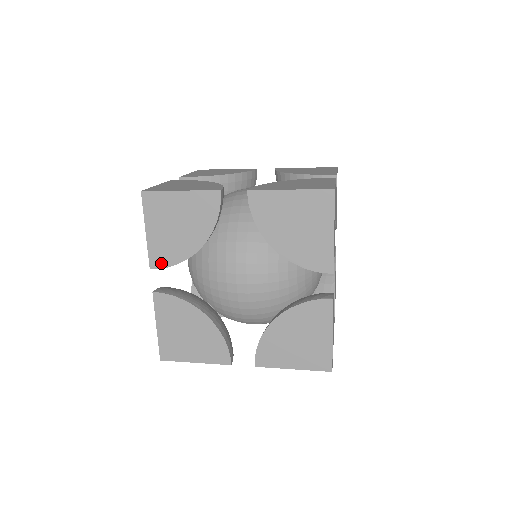
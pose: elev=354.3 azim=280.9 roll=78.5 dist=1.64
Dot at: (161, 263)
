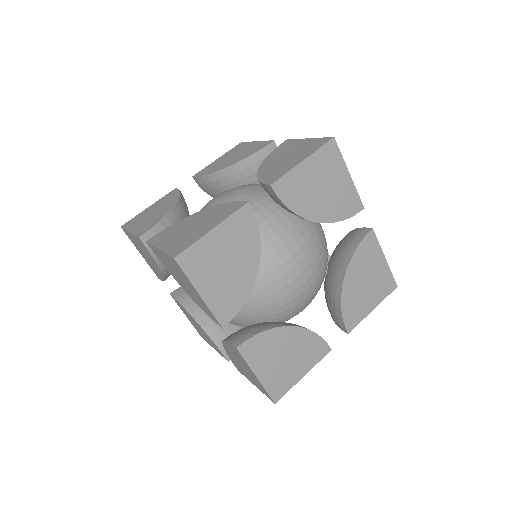
Dot at: (230, 314)
